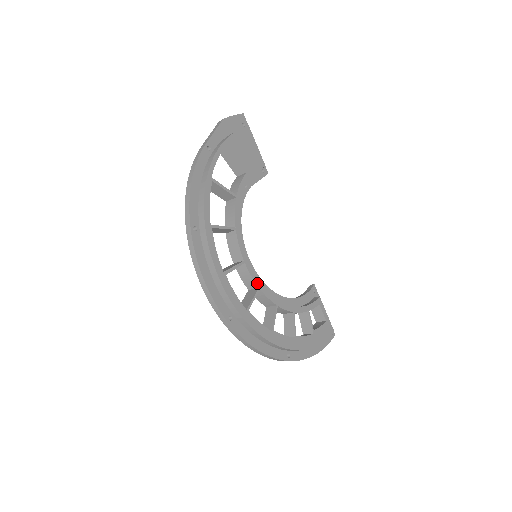
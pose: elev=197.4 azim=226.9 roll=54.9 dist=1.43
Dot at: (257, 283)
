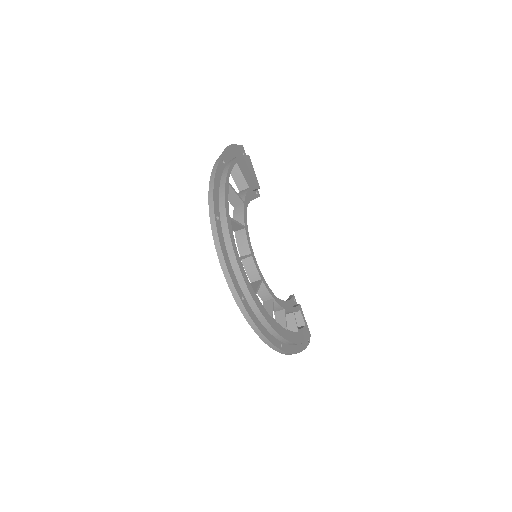
Dot at: (260, 275)
